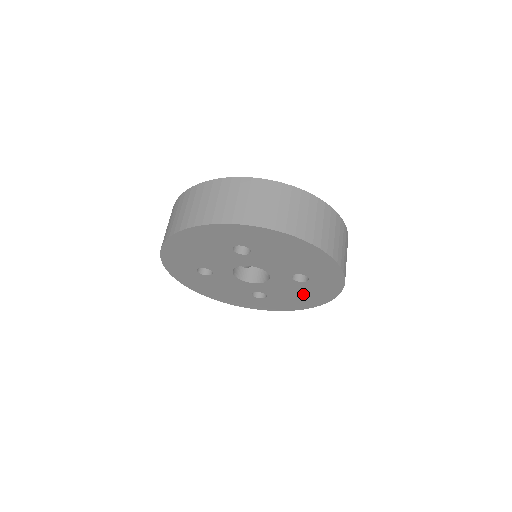
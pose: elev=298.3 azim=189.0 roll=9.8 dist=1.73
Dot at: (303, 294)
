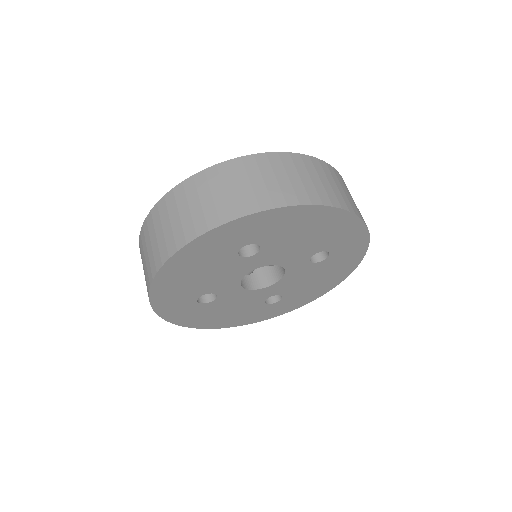
Dot at: (323, 276)
